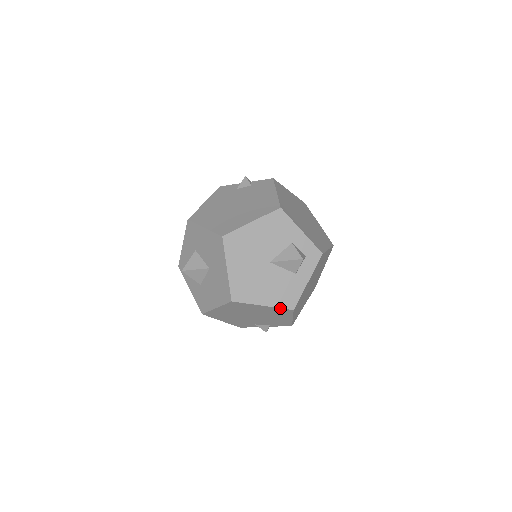
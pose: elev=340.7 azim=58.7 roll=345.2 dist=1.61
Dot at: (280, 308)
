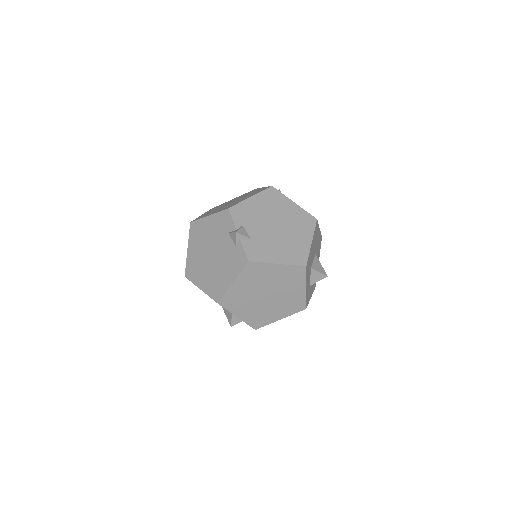
Dot at: occluded
